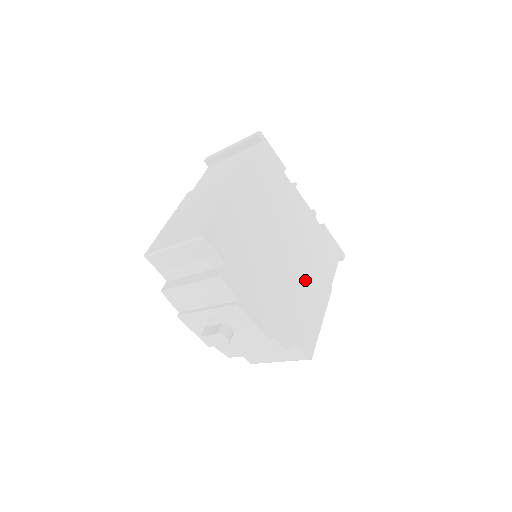
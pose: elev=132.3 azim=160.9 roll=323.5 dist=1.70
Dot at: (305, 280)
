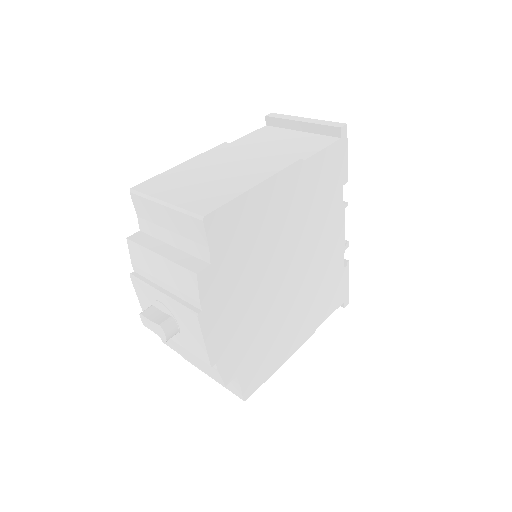
Dot at: (291, 314)
